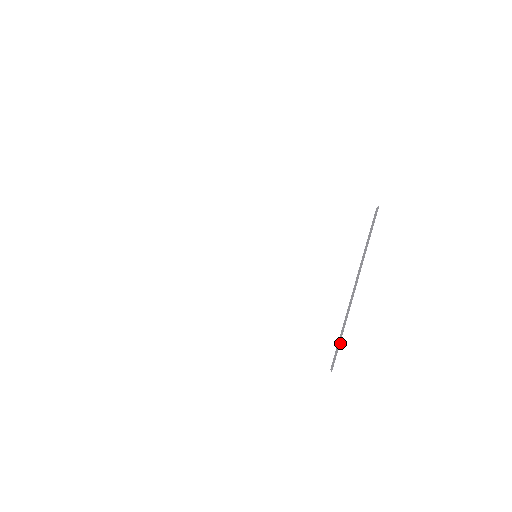
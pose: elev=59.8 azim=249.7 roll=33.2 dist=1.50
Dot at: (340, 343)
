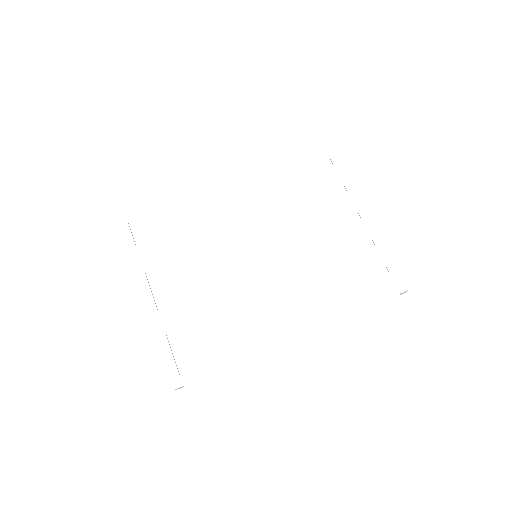
Dot at: (385, 264)
